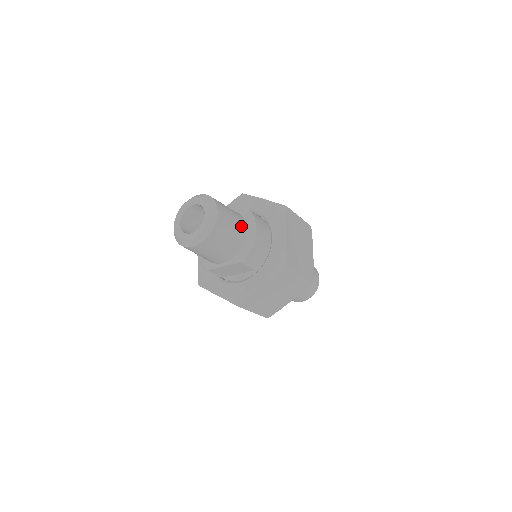
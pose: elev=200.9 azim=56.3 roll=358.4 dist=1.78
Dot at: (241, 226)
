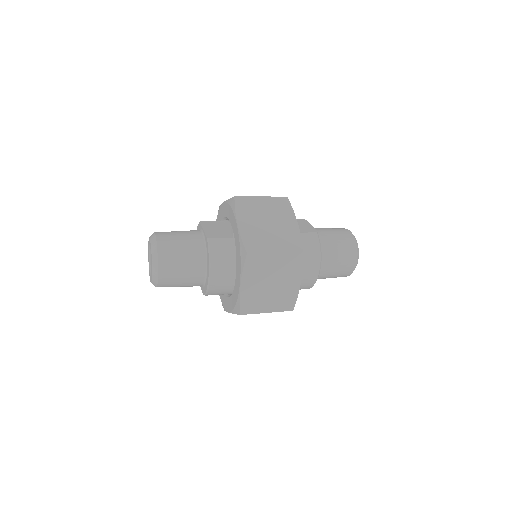
Dot at: (196, 270)
